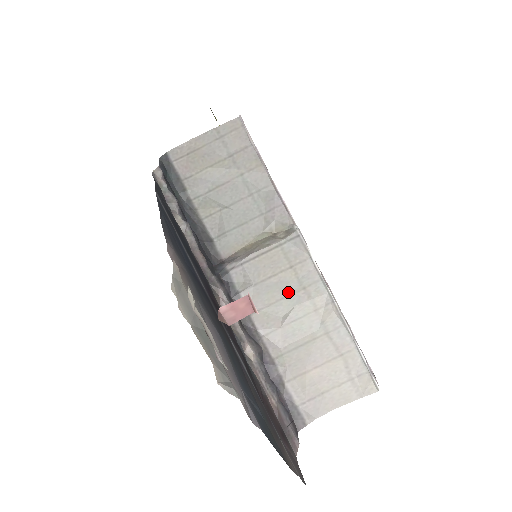
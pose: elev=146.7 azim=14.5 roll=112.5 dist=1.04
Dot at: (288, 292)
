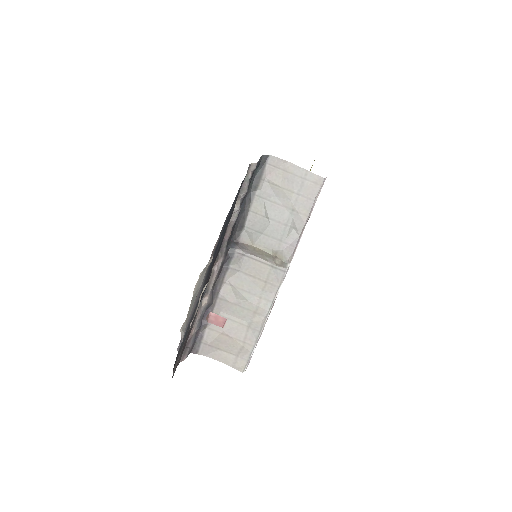
Dot at: (252, 291)
